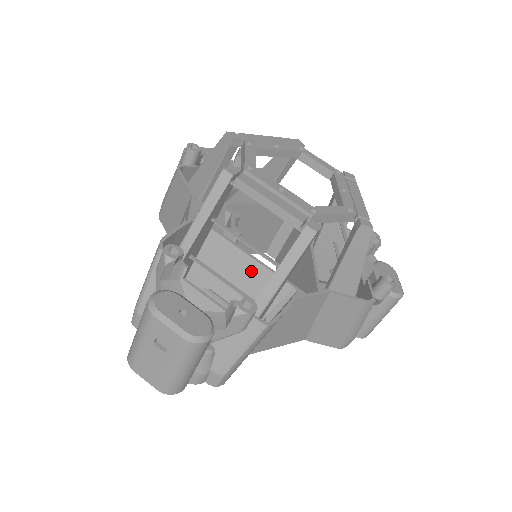
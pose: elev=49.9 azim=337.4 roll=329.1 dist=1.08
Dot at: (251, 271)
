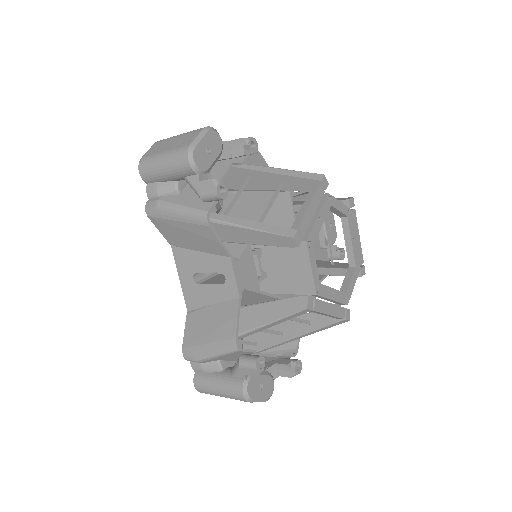
Dot at: occluded
